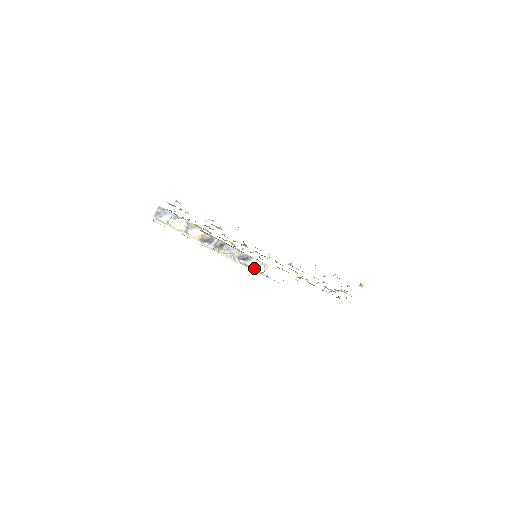
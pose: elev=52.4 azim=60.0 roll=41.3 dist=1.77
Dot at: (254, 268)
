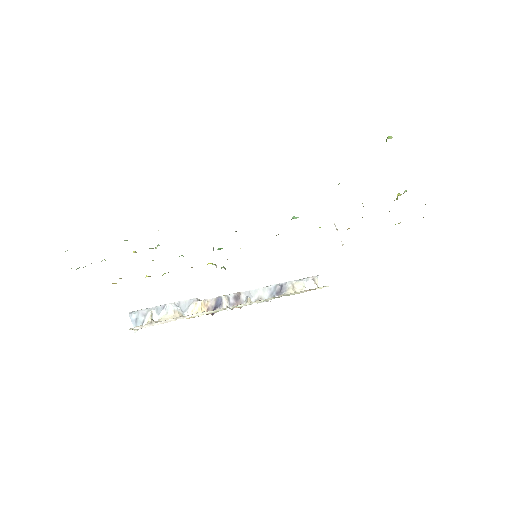
Dot at: (300, 292)
